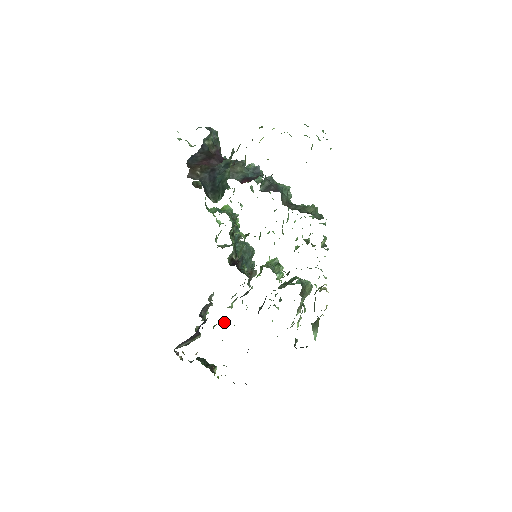
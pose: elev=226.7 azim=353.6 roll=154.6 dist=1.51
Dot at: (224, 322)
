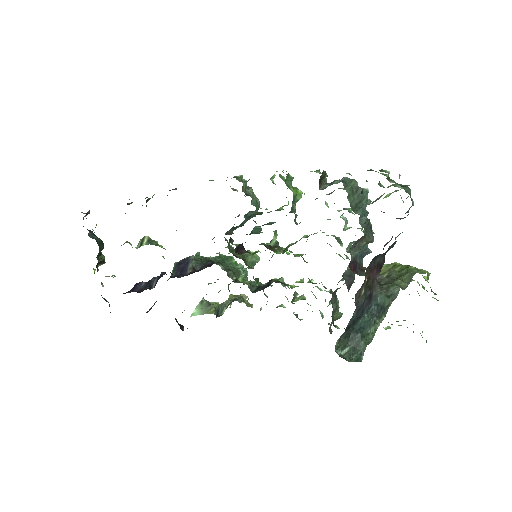
Dot at: (160, 245)
